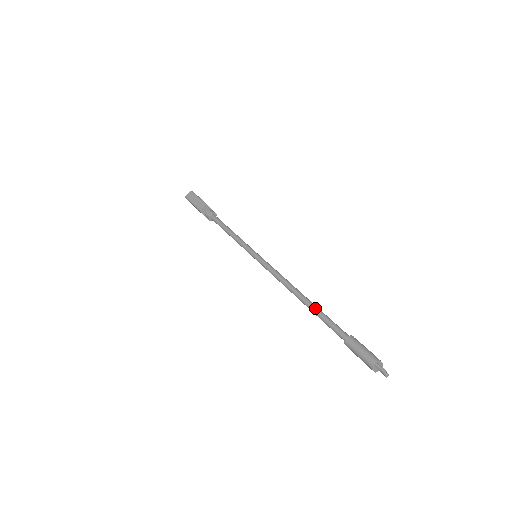
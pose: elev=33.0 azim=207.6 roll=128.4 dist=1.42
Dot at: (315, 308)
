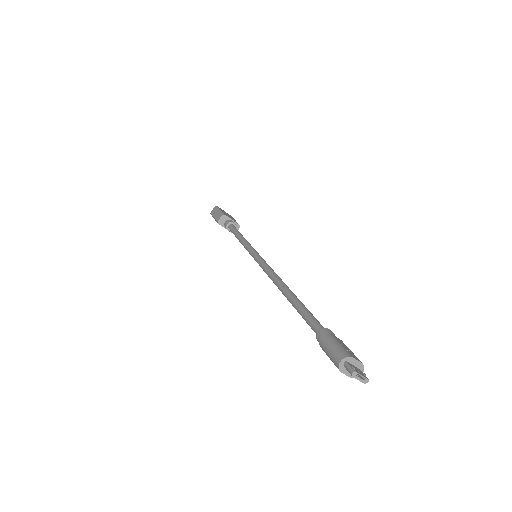
Dot at: (294, 301)
